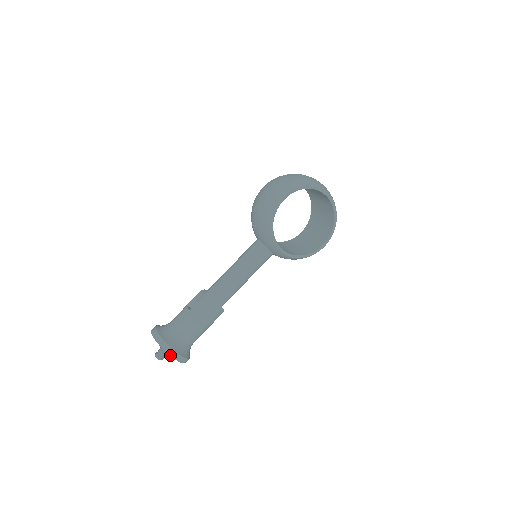
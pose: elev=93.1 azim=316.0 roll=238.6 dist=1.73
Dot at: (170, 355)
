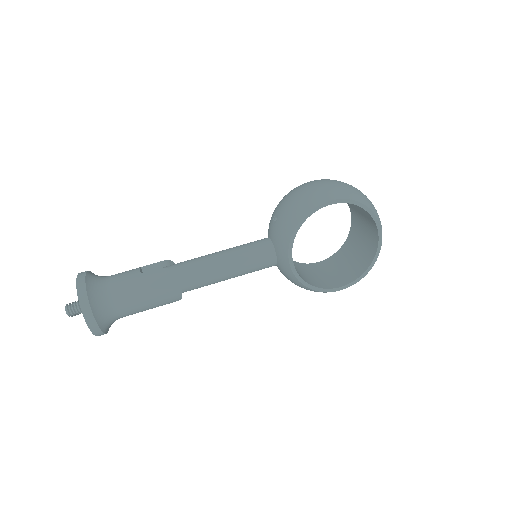
Dot at: (83, 315)
